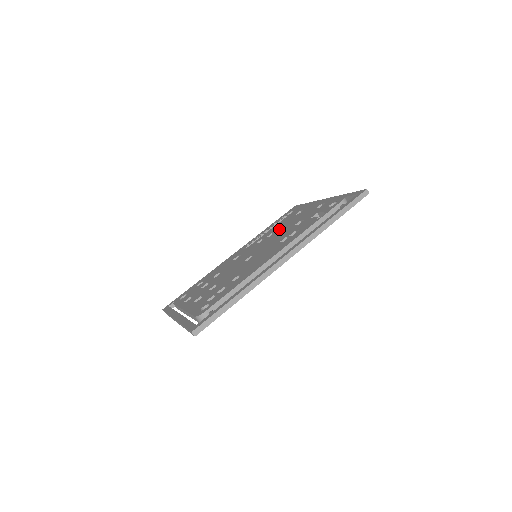
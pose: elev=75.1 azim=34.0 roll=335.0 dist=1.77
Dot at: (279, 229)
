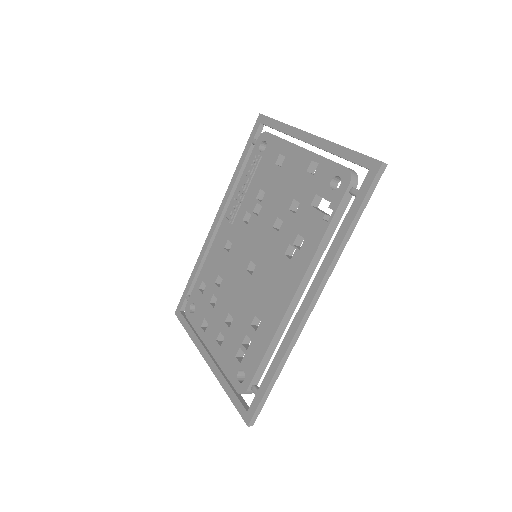
Dot at: (265, 201)
